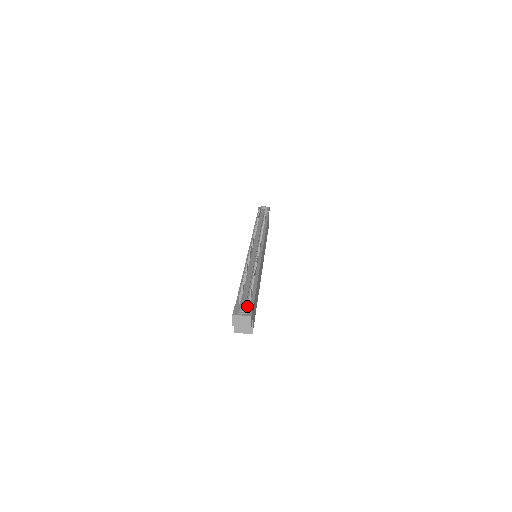
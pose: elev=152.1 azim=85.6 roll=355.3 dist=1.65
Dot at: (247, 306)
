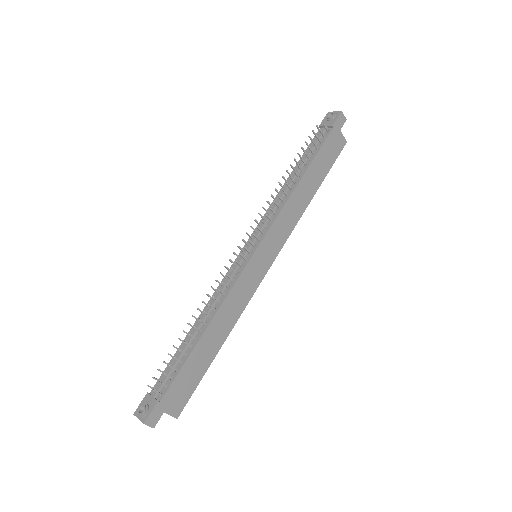
Dot at: (152, 401)
